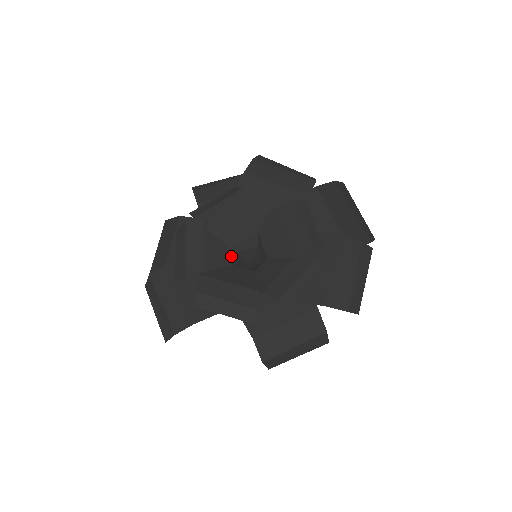
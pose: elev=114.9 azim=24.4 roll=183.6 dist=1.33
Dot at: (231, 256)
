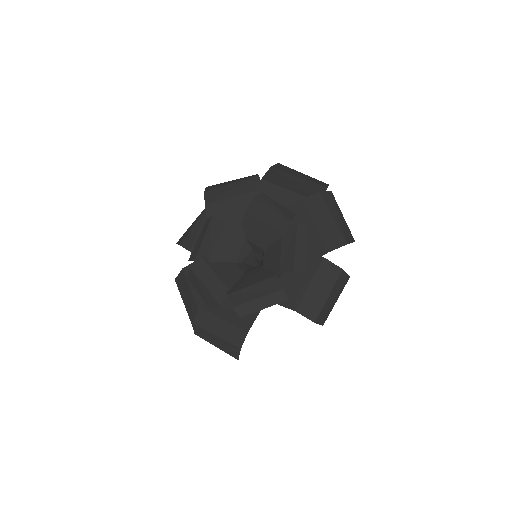
Dot at: (239, 268)
